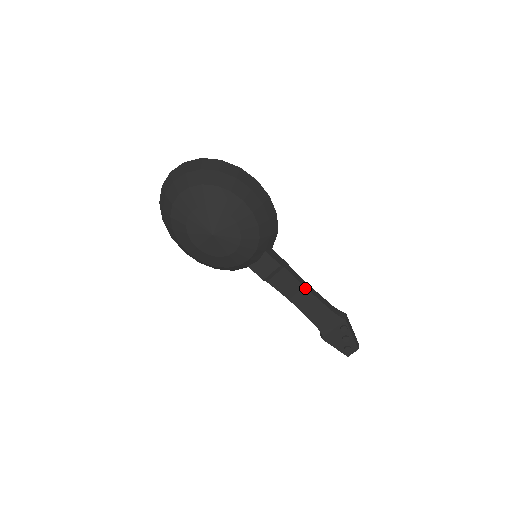
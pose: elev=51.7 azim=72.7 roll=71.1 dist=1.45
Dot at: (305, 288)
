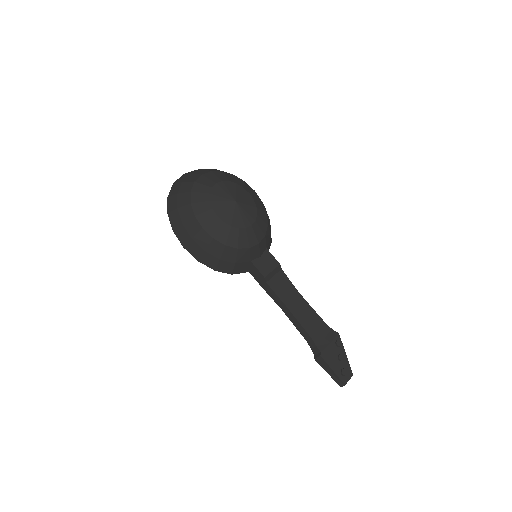
Dot at: (300, 295)
